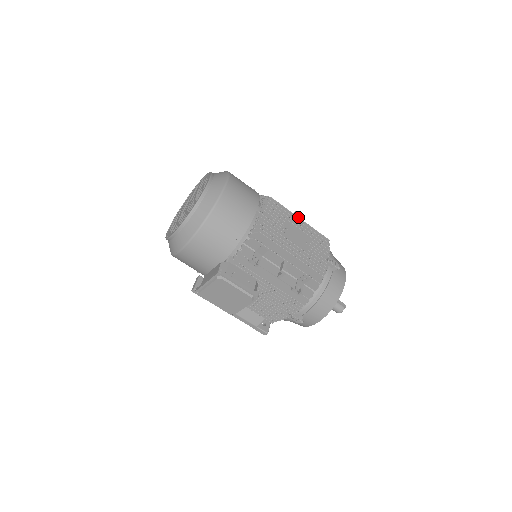
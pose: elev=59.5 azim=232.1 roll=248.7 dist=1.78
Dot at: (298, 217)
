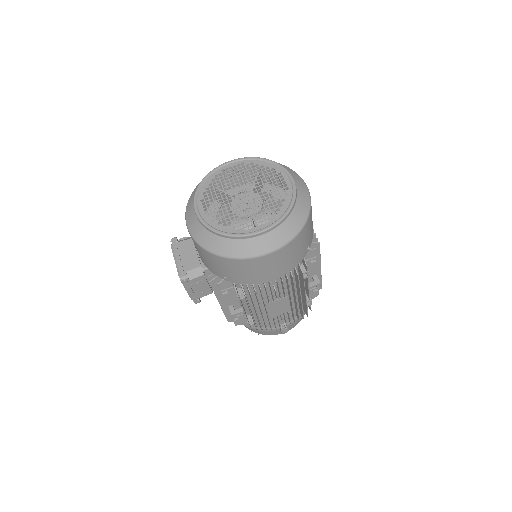
Dot at: occluded
